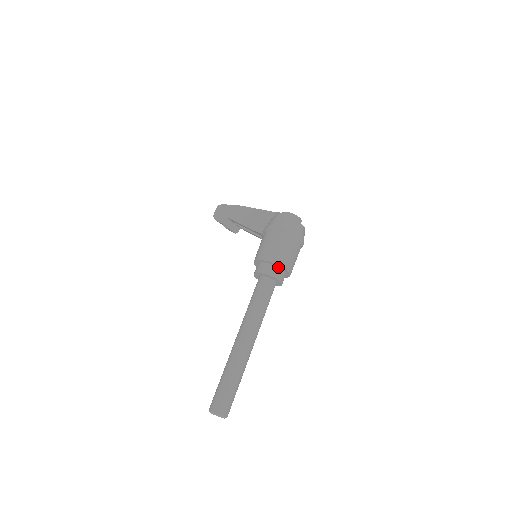
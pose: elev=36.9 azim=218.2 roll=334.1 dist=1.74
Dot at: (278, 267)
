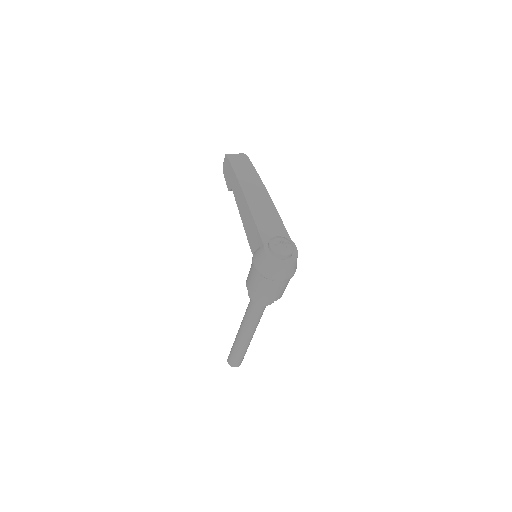
Dot at: occluded
